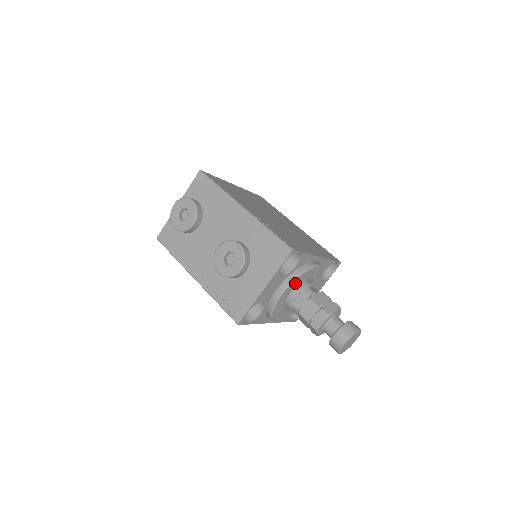
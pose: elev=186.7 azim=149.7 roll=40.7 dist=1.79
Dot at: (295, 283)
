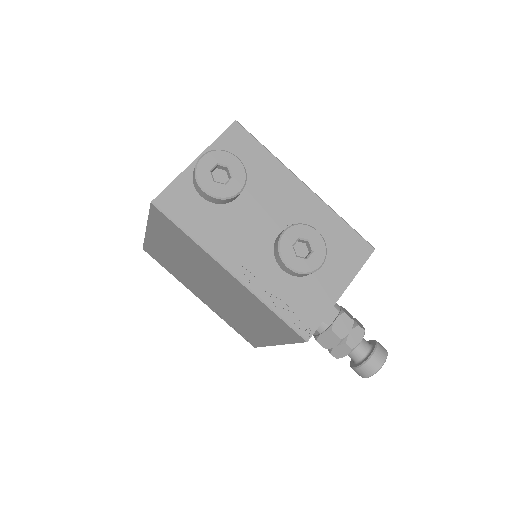
Dot at: occluded
